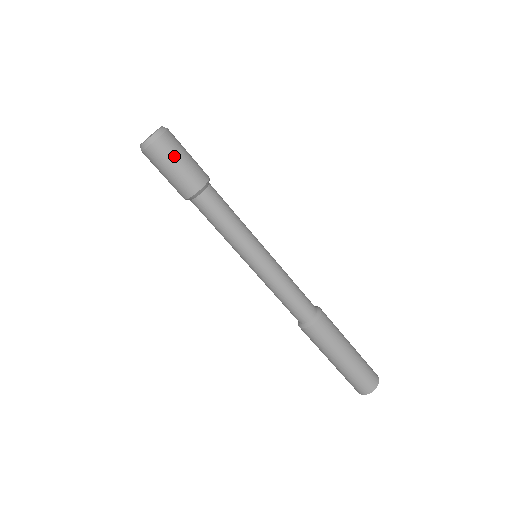
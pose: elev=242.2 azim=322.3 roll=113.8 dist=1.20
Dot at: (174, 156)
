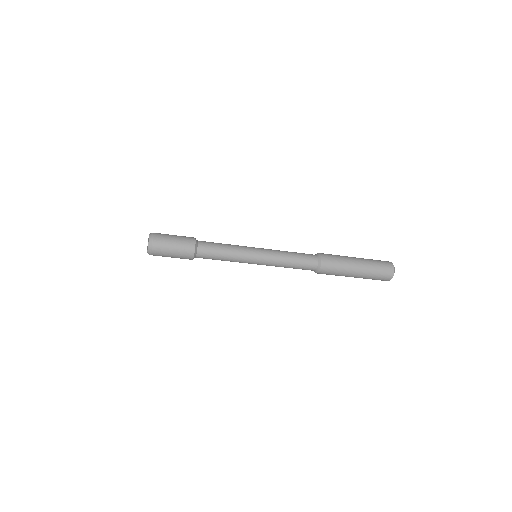
Dot at: (167, 249)
